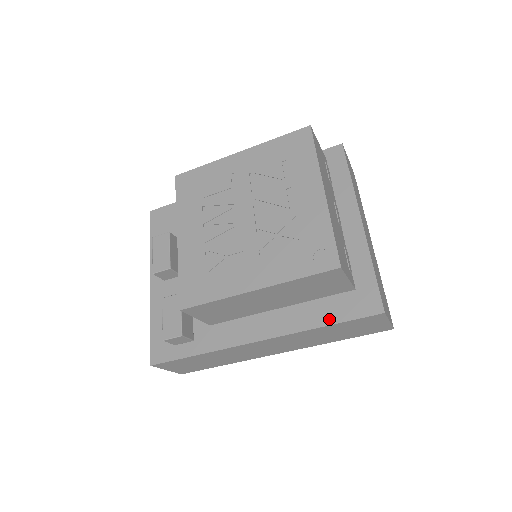
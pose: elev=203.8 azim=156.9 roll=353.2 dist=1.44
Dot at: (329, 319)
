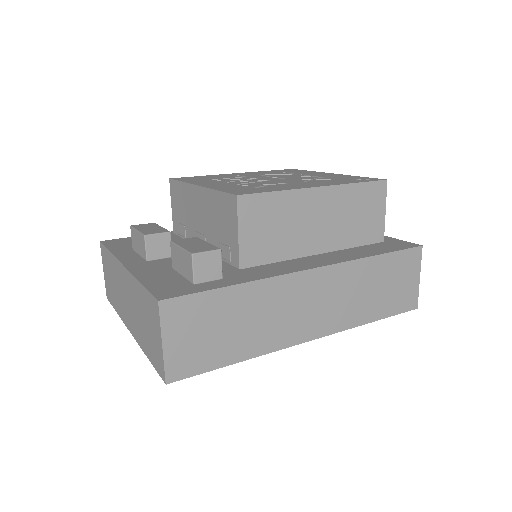
Dot at: (377, 252)
